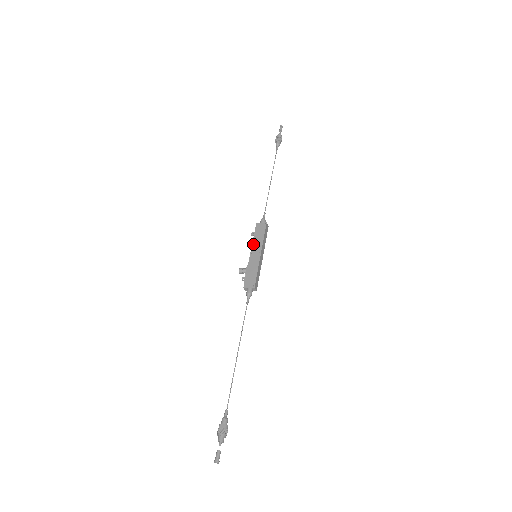
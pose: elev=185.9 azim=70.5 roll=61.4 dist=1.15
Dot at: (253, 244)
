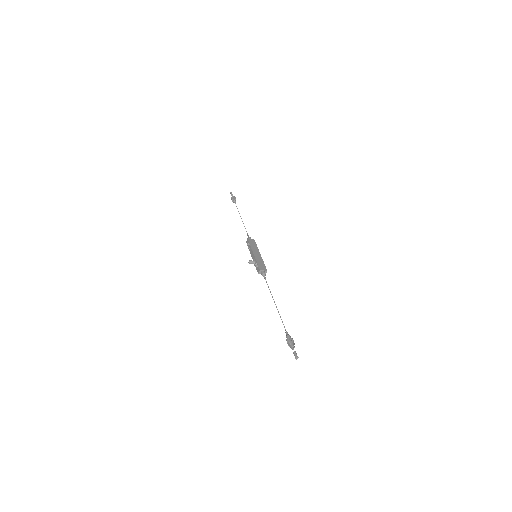
Dot at: (252, 249)
